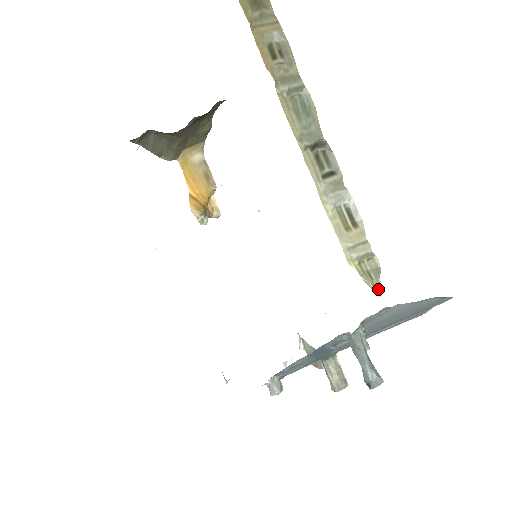
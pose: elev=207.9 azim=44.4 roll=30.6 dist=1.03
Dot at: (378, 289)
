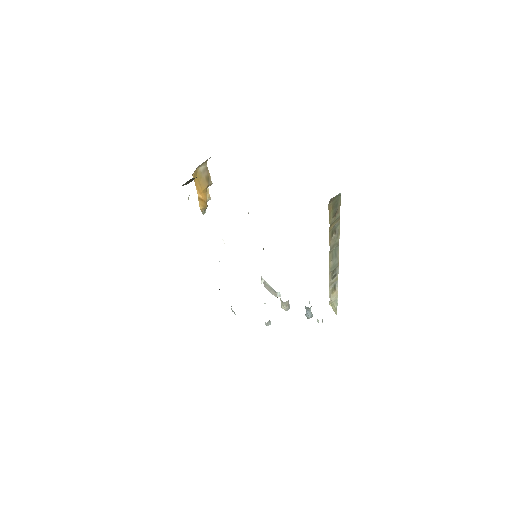
Dot at: (336, 312)
